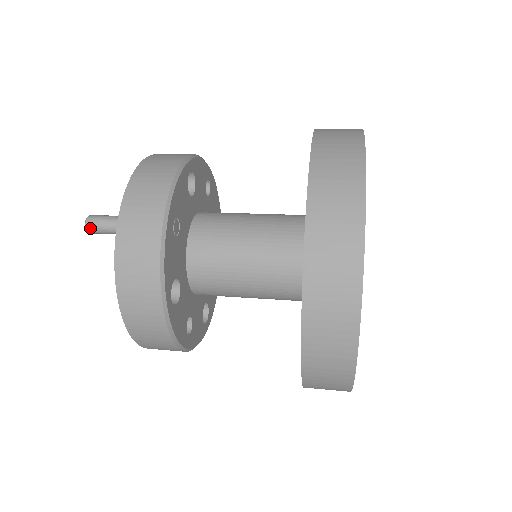
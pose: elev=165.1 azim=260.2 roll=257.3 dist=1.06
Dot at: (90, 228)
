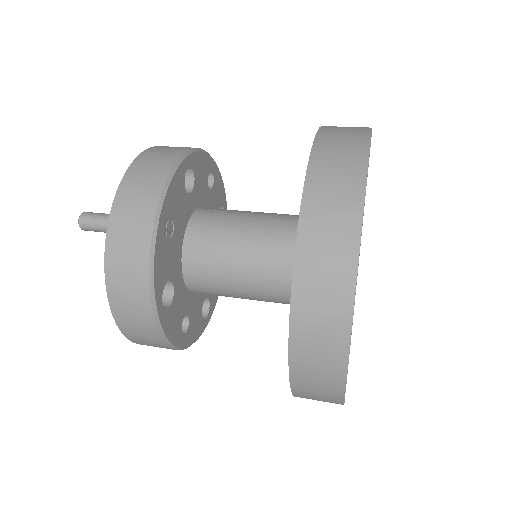
Dot at: (83, 226)
